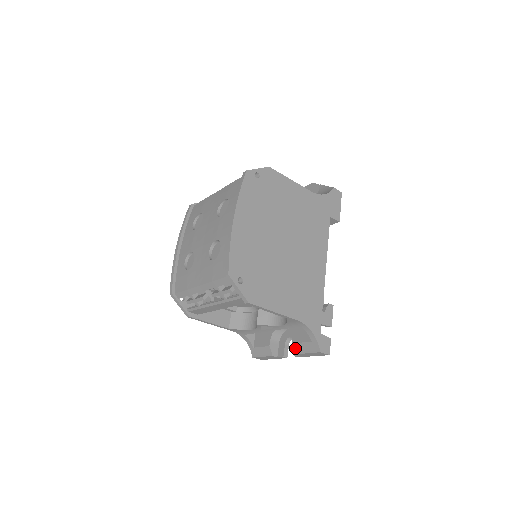
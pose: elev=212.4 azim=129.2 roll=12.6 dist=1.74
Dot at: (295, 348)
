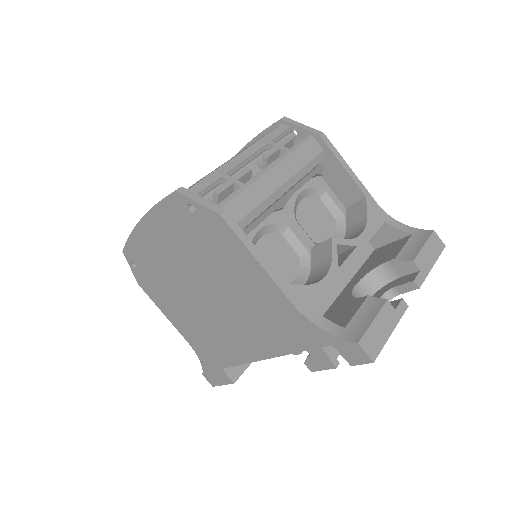
Dot at: (404, 258)
